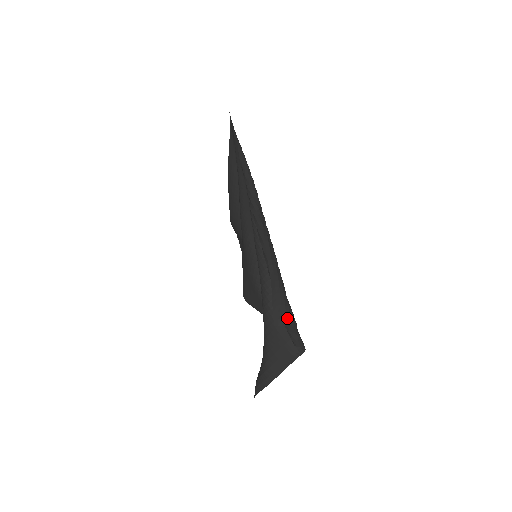
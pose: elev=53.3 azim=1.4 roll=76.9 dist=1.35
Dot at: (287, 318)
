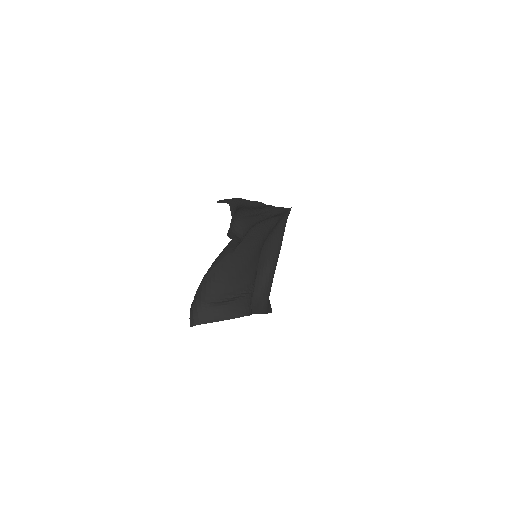
Dot at: (227, 201)
